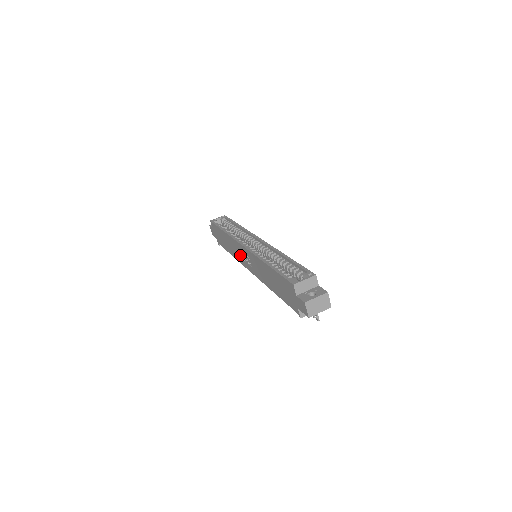
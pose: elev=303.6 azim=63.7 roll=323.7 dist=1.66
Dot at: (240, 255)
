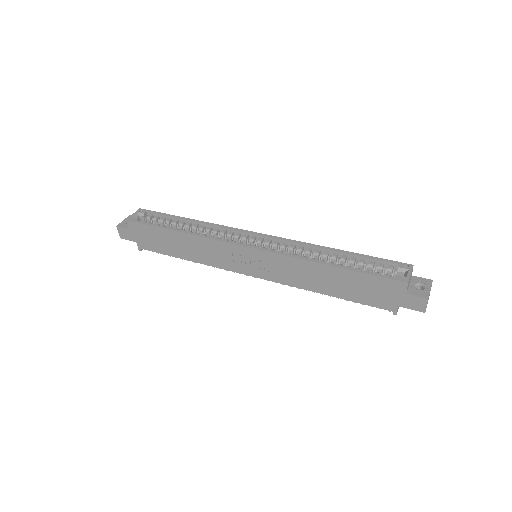
Dot at: (230, 259)
